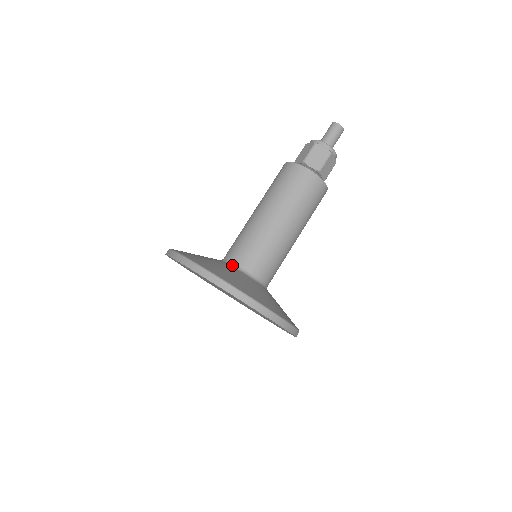
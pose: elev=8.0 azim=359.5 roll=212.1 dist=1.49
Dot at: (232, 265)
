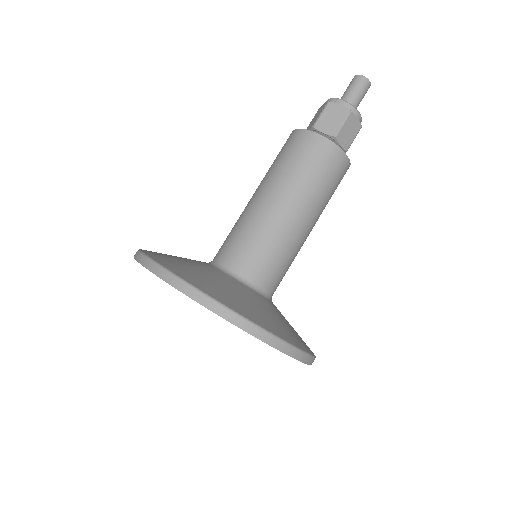
Dot at: (217, 266)
